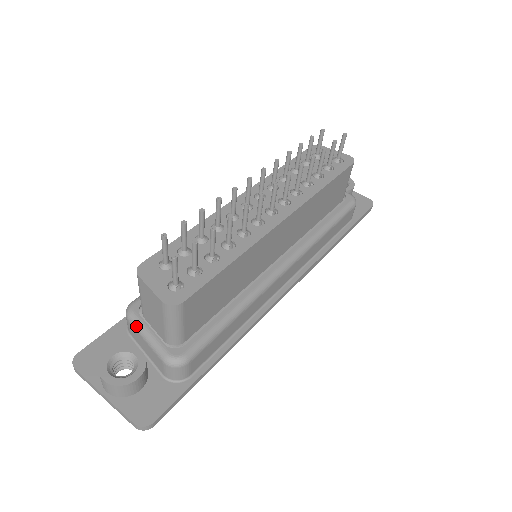
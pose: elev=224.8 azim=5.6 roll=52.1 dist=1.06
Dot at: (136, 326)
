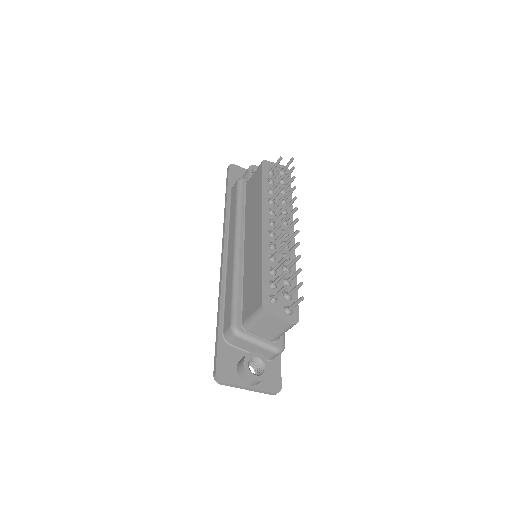
Dot at: (248, 340)
